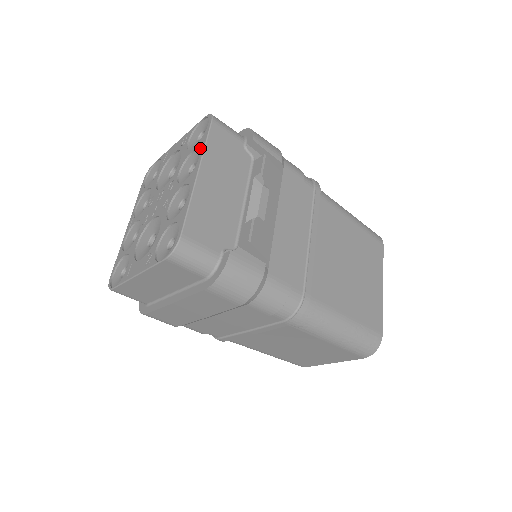
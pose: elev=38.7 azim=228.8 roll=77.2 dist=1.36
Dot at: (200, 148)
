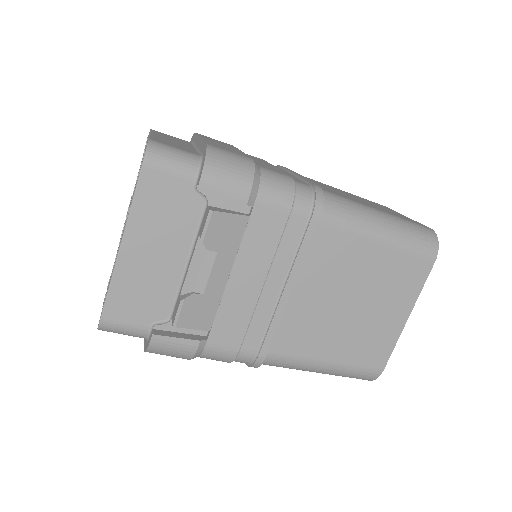
Dot at: (131, 202)
